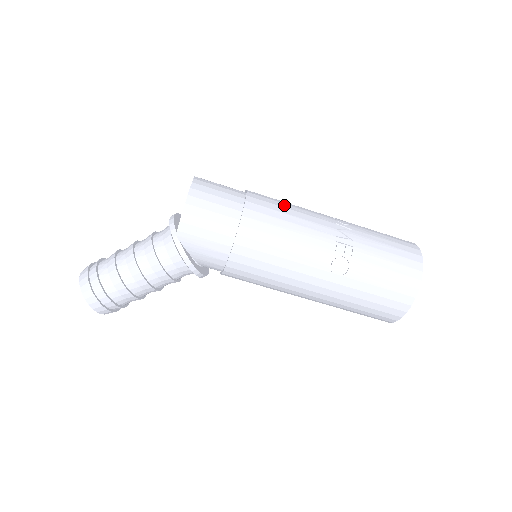
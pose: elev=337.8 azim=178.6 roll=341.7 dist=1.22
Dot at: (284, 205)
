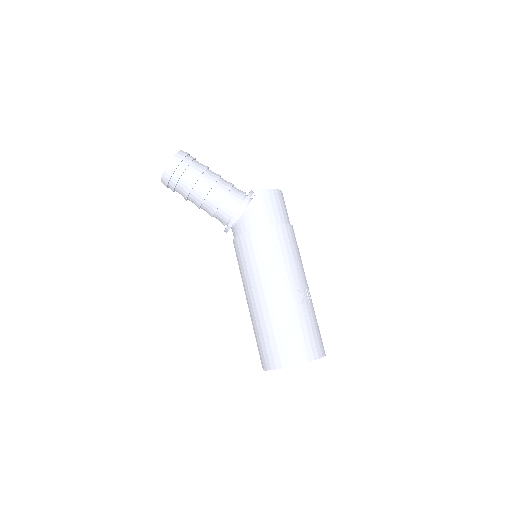
Dot at: occluded
